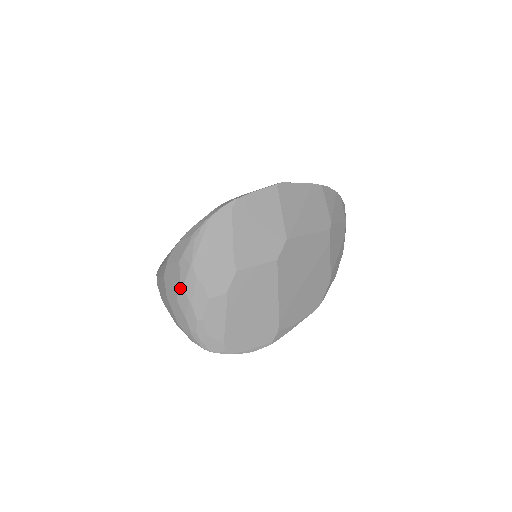
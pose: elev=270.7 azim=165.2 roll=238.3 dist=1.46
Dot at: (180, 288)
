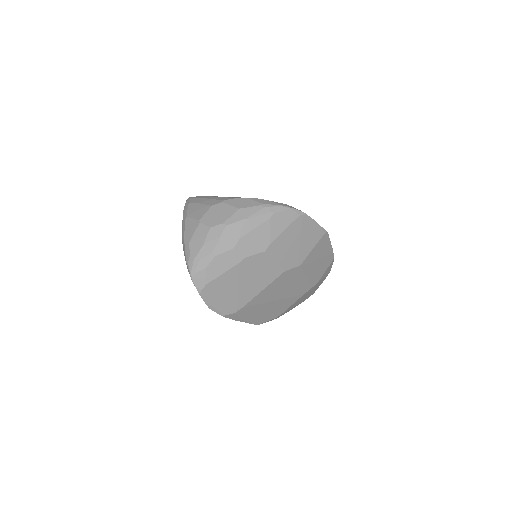
Dot at: (222, 224)
